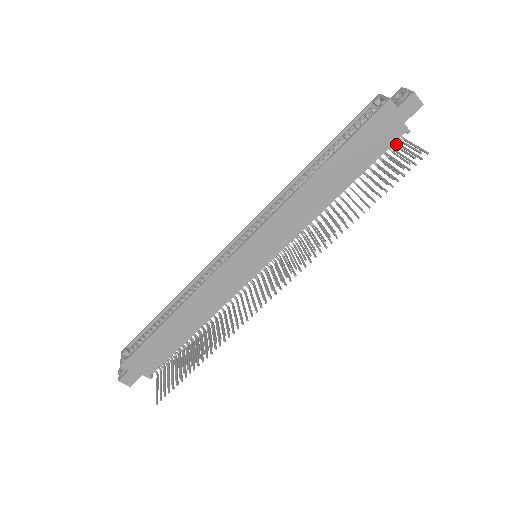
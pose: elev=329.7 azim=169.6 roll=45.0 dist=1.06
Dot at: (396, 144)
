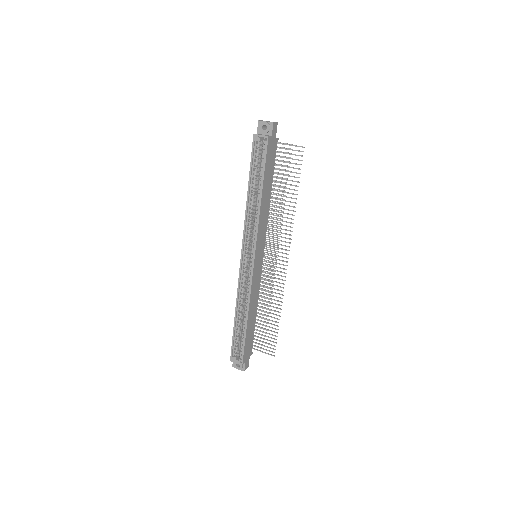
Dot at: occluded
